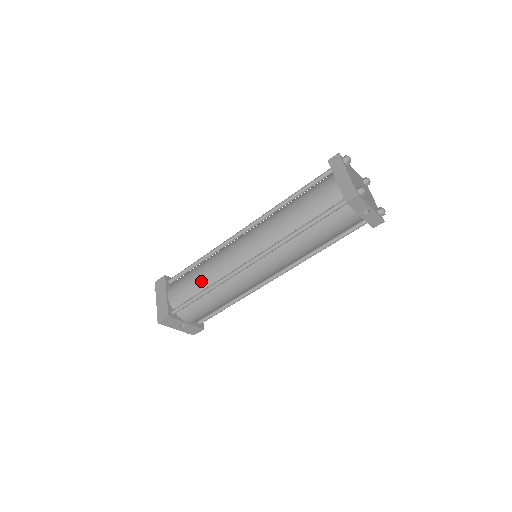
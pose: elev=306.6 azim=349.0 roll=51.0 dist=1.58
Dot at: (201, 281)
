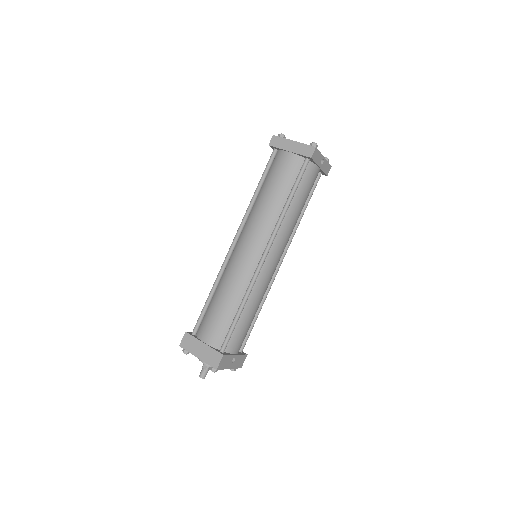
Dot at: (230, 304)
